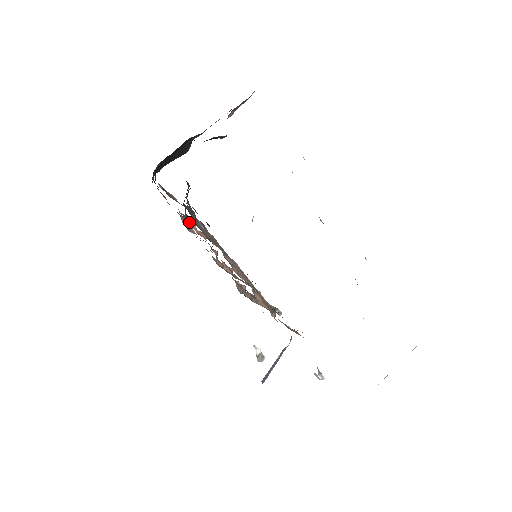
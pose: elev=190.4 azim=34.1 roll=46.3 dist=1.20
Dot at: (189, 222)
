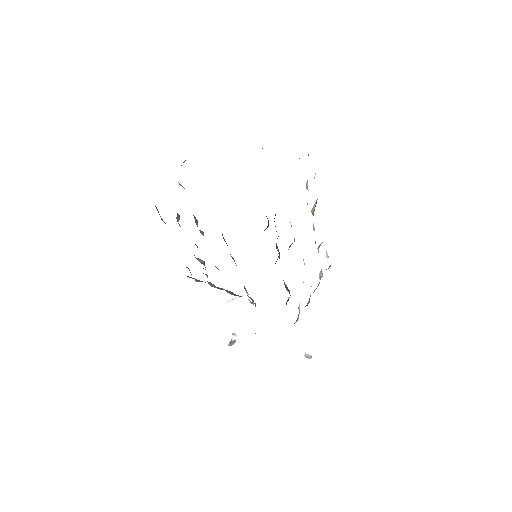
Dot at: occluded
